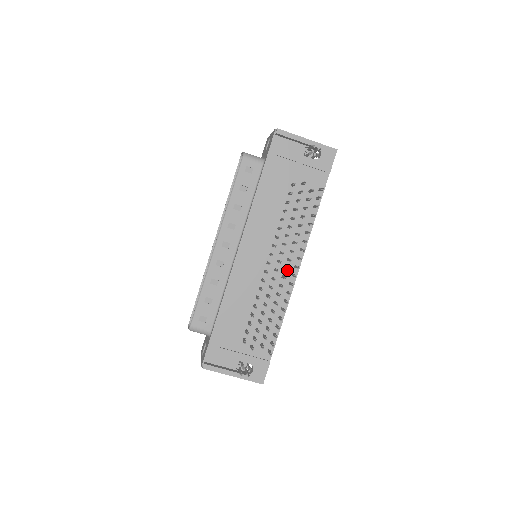
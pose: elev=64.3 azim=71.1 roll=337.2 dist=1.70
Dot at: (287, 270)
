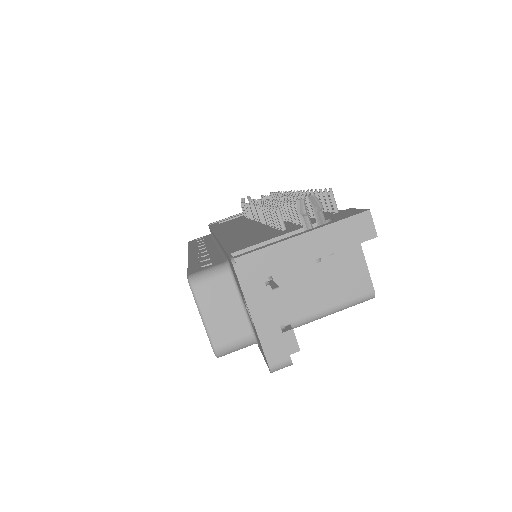
Dot at: (279, 197)
